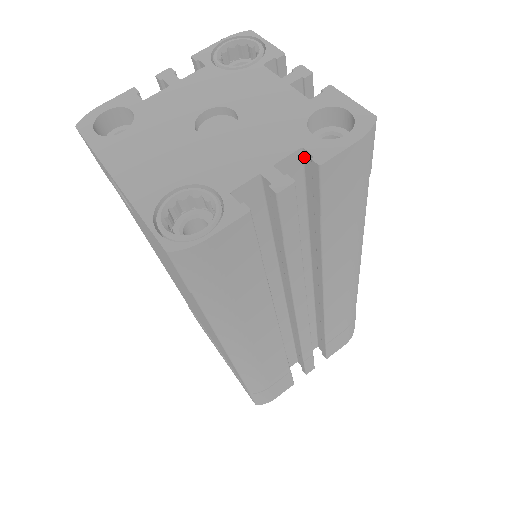
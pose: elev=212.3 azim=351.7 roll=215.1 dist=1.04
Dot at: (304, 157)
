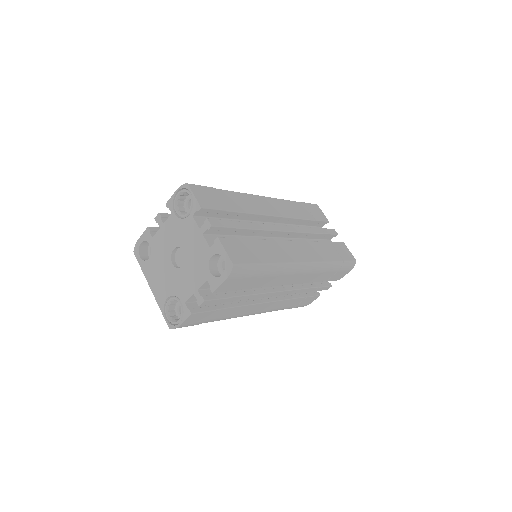
Dot at: occluded
